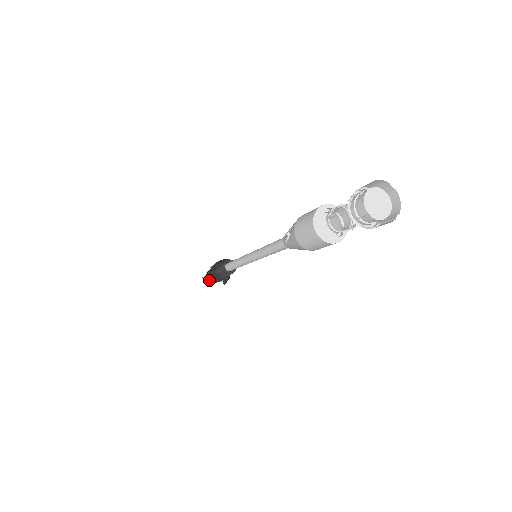
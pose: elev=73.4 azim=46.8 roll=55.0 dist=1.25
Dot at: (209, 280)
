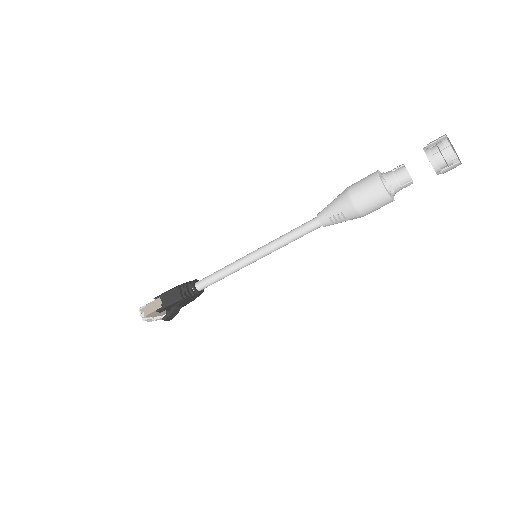
Dot at: (150, 308)
